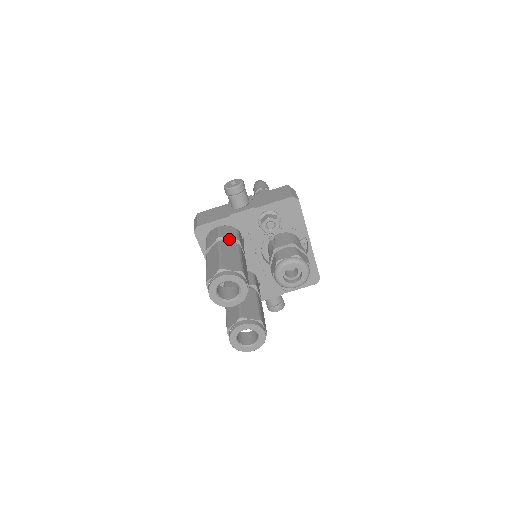
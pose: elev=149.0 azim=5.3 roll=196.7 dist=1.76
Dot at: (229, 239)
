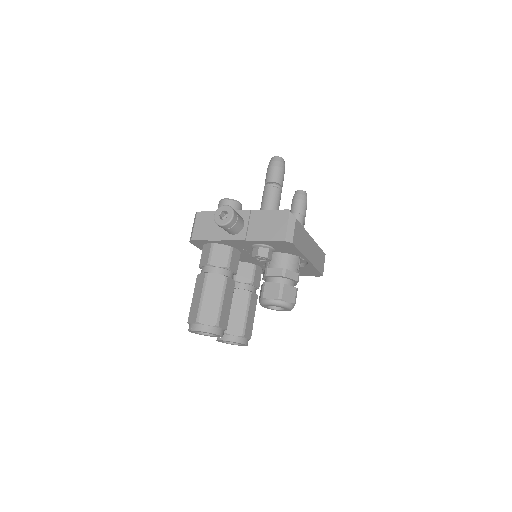
Dot at: (218, 267)
